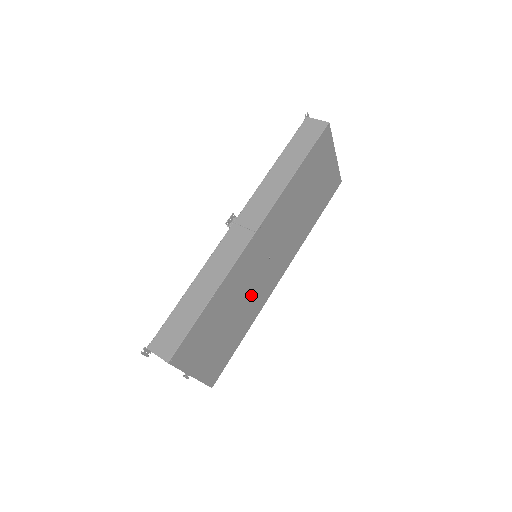
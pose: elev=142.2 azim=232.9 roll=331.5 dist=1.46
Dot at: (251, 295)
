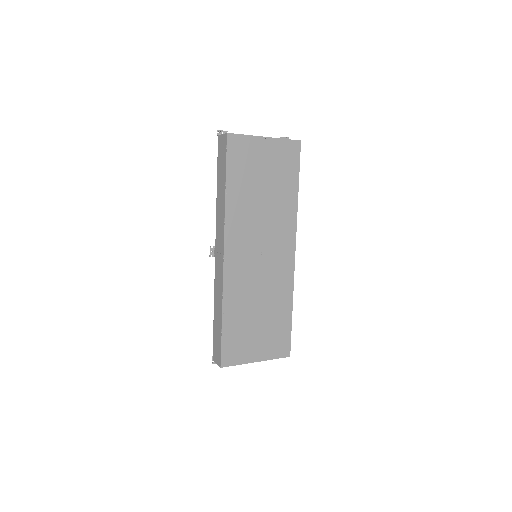
Dot at: (268, 286)
